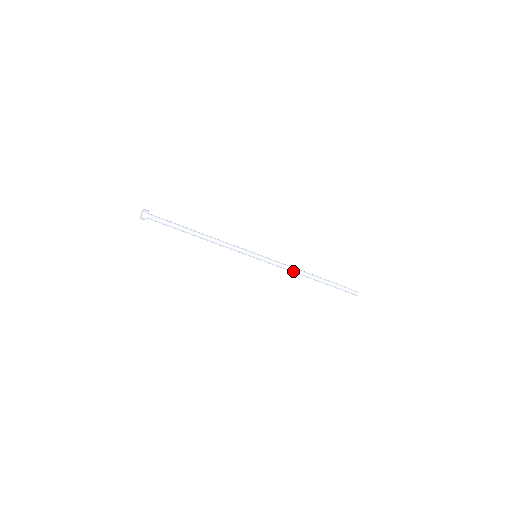
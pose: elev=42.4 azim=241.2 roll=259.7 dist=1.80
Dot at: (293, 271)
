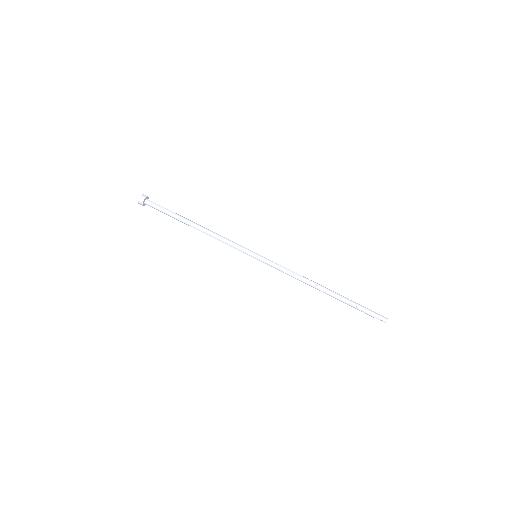
Dot at: (301, 276)
